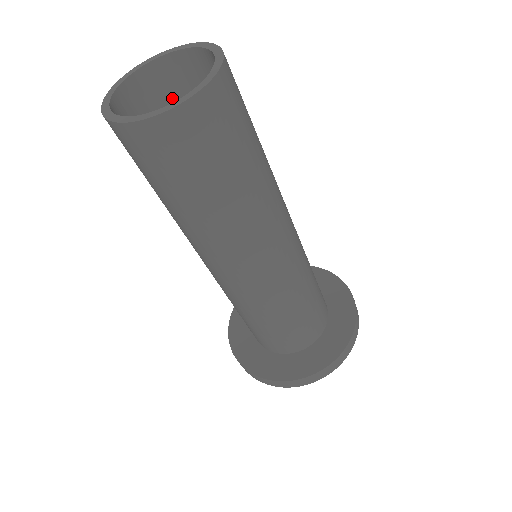
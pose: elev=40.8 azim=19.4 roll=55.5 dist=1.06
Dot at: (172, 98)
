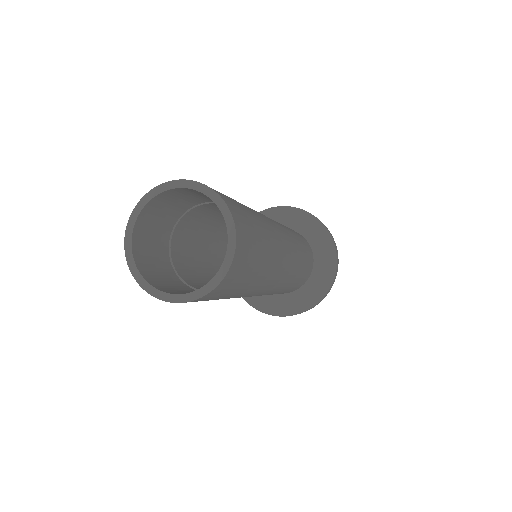
Dot at: (205, 196)
